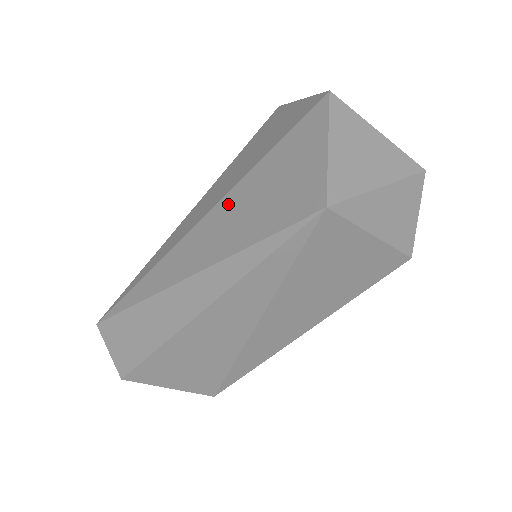
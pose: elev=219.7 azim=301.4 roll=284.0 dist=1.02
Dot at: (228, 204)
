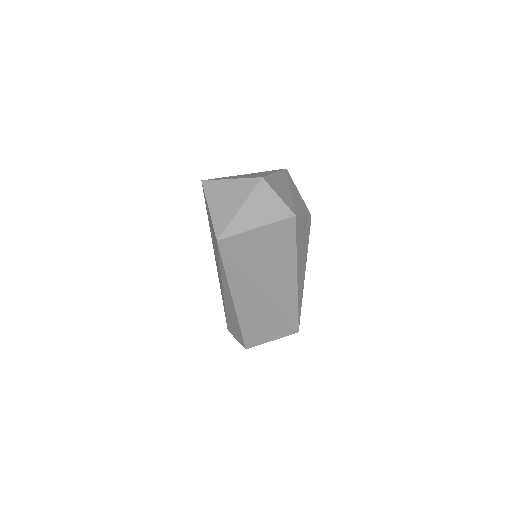
Dot at: (214, 250)
